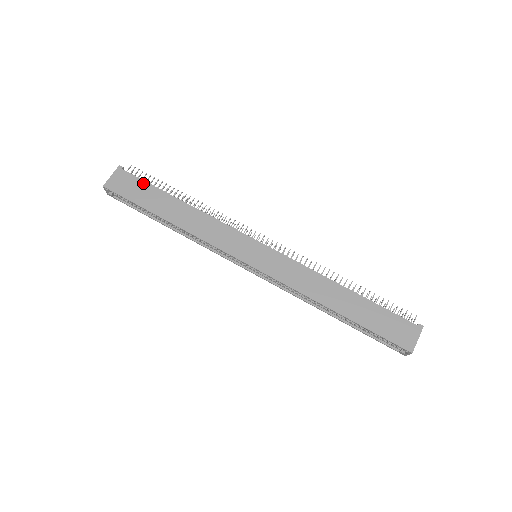
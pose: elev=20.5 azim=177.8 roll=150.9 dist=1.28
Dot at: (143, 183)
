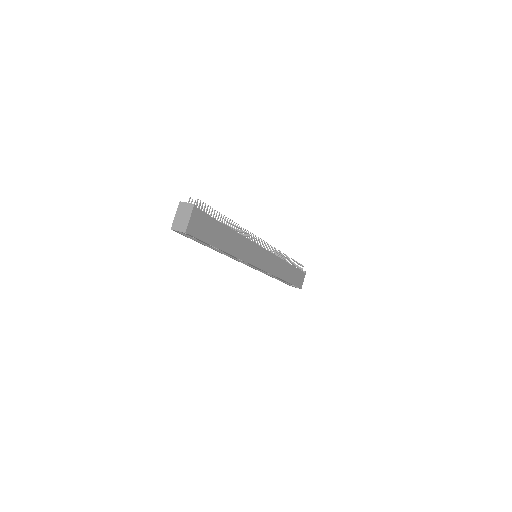
Dot at: (210, 220)
